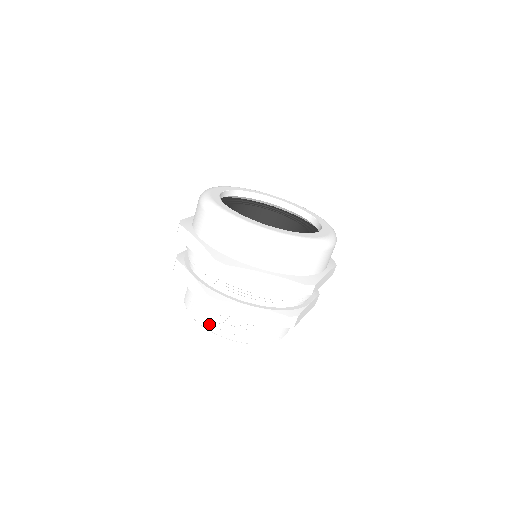
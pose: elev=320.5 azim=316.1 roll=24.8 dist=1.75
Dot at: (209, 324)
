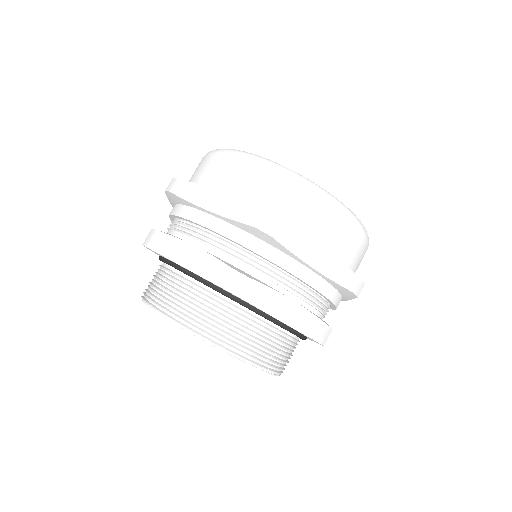
Dot at: (204, 329)
